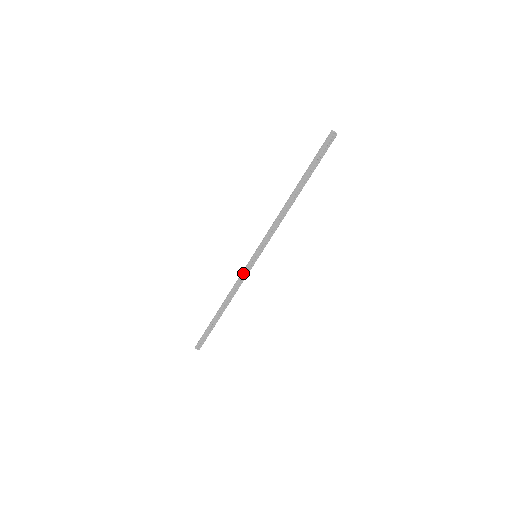
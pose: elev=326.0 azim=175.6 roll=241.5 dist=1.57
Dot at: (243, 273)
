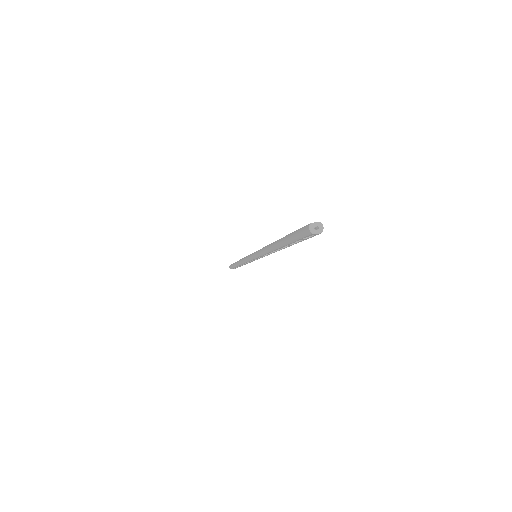
Dot at: (247, 261)
